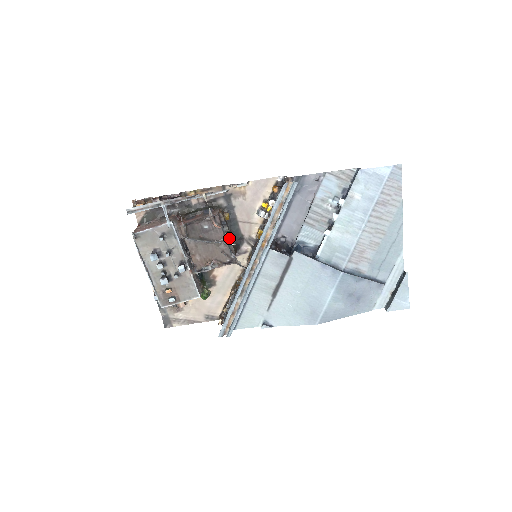
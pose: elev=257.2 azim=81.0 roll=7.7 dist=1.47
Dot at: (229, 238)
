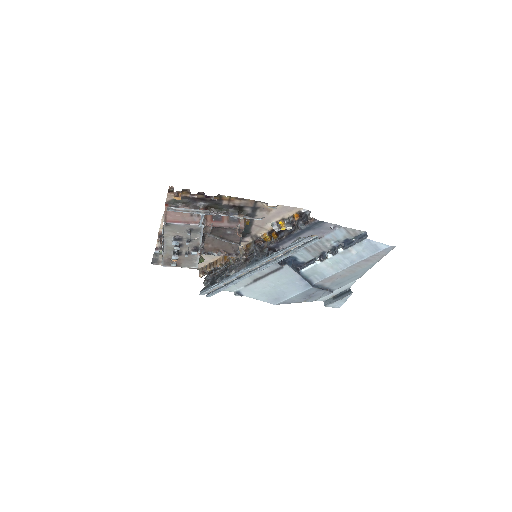
Dot at: occluded
